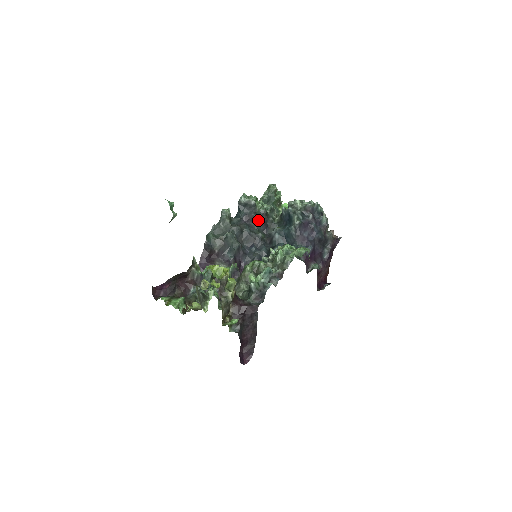
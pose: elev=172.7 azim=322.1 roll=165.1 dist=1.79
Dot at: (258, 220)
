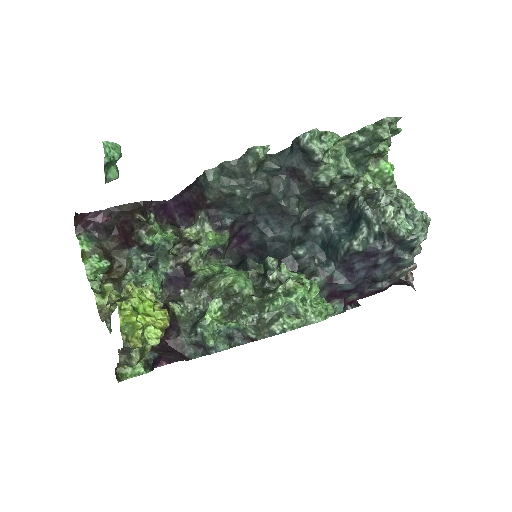
Dot at: (308, 188)
